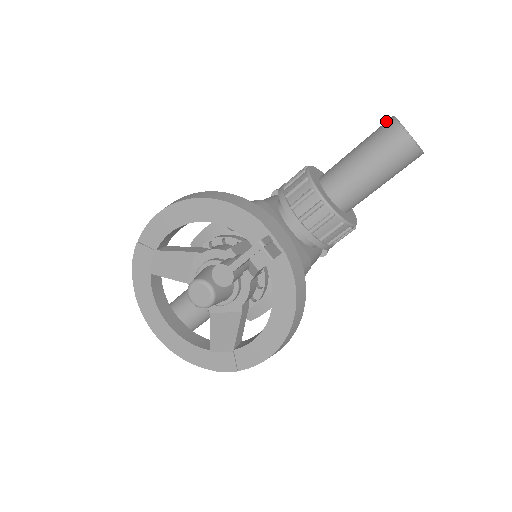
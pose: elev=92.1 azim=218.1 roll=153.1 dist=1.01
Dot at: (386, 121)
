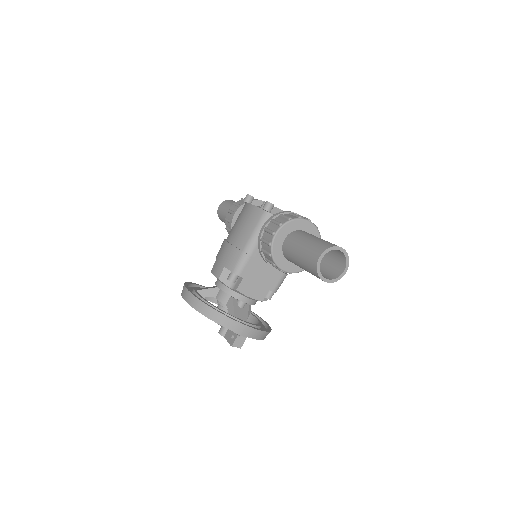
Dot at: (314, 258)
